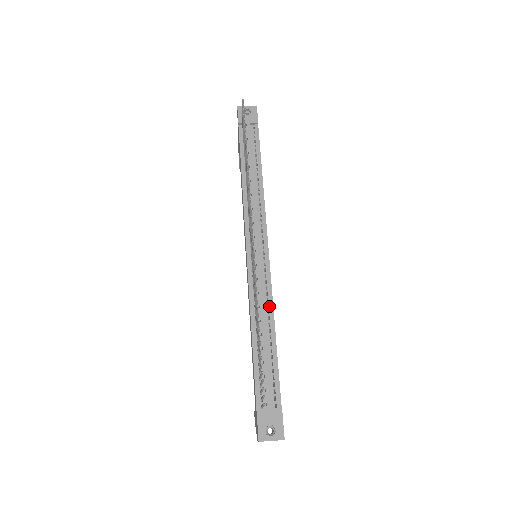
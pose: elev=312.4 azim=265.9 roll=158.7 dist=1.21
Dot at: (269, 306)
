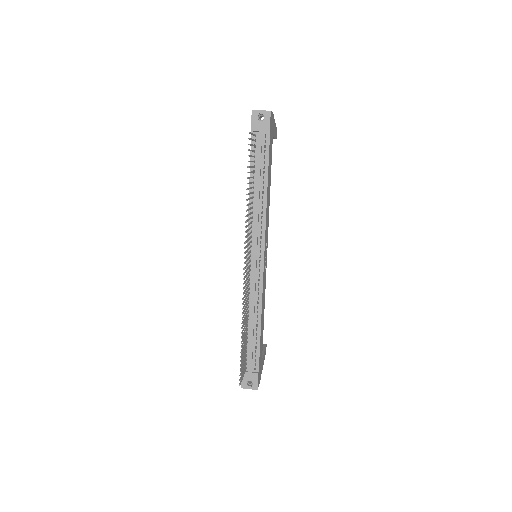
Dot at: (259, 303)
